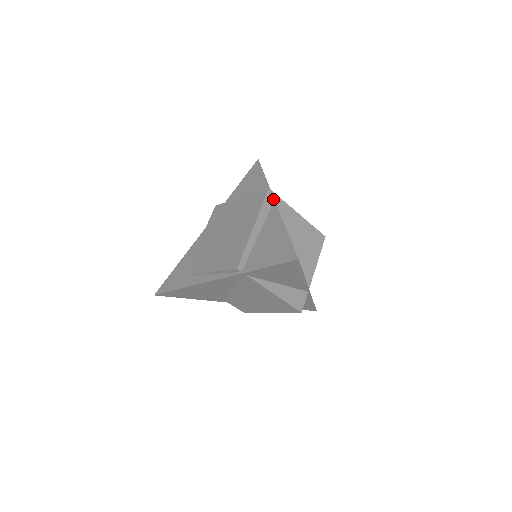
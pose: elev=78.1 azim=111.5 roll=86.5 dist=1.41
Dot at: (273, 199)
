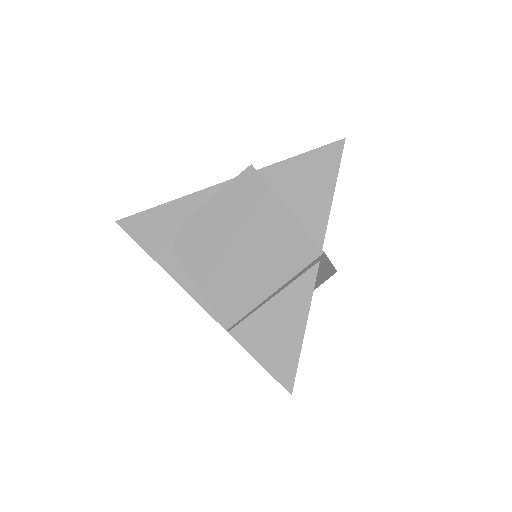
Dot at: (319, 260)
